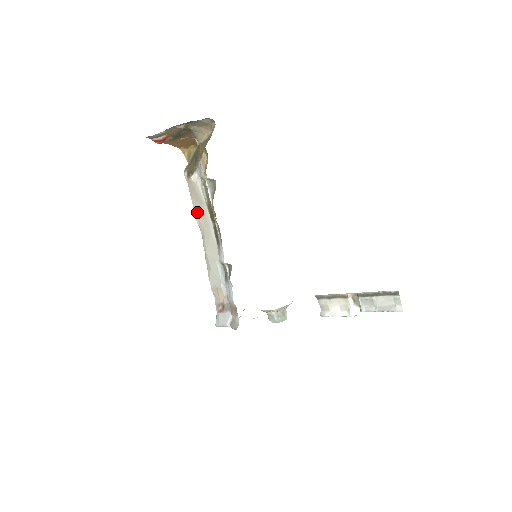
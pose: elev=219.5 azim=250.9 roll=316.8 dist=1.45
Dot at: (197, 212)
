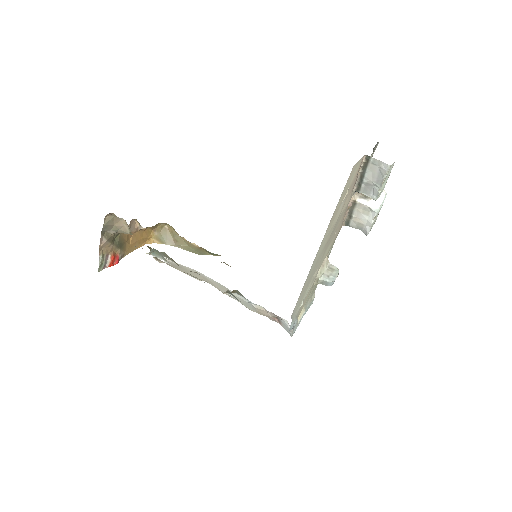
Dot at: (189, 274)
